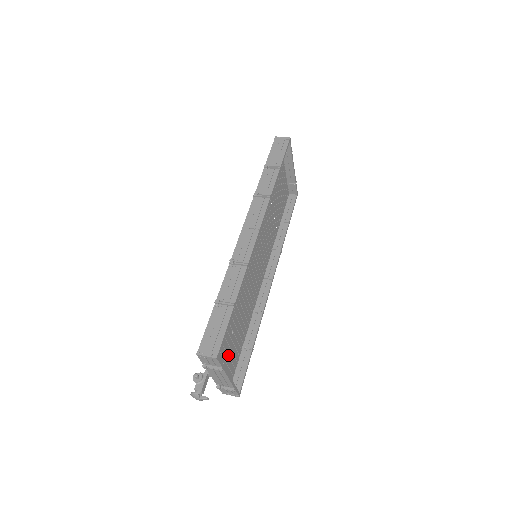
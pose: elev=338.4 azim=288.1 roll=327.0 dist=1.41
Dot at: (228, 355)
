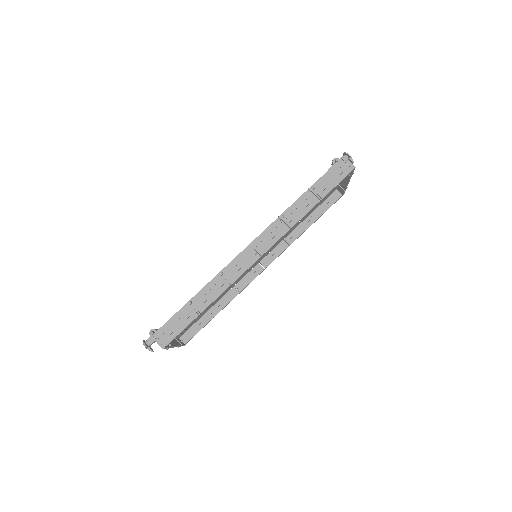
Dot at: occluded
